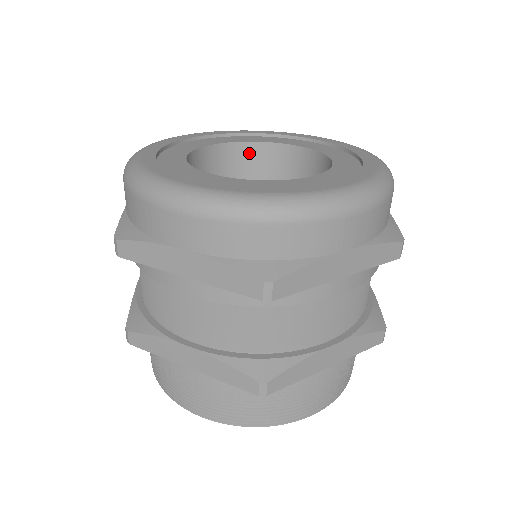
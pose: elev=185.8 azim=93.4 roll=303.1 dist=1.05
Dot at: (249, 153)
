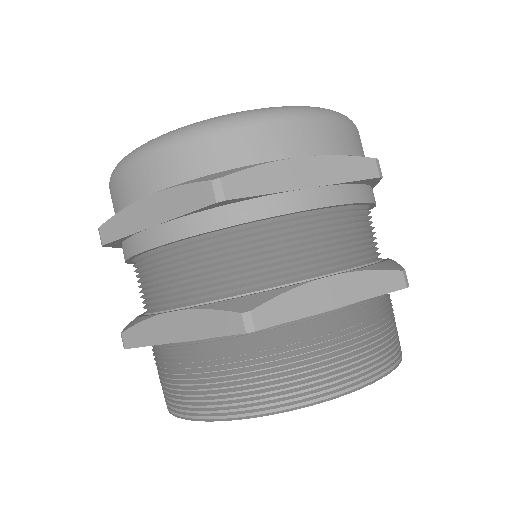
Dot at: occluded
